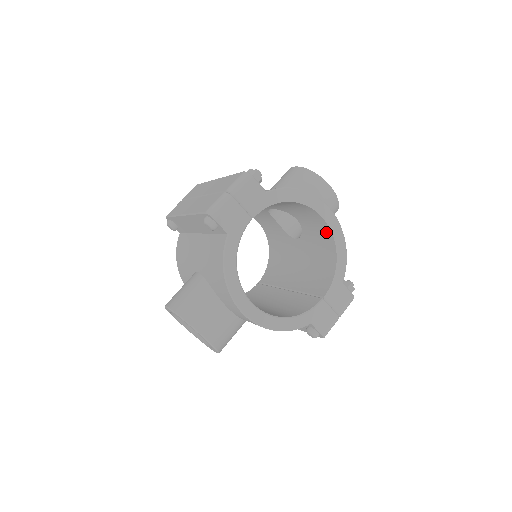
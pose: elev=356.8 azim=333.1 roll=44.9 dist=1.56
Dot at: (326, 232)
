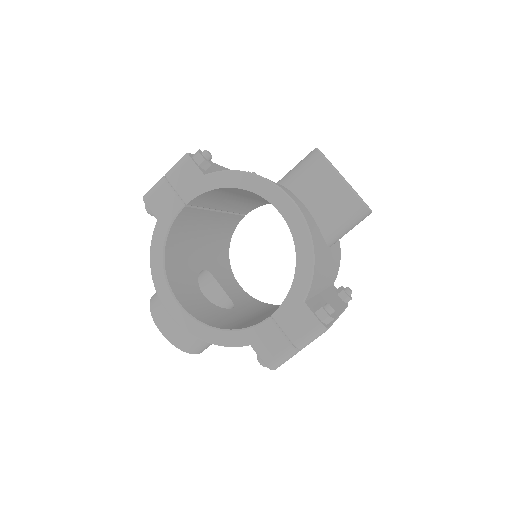
Dot at: occluded
